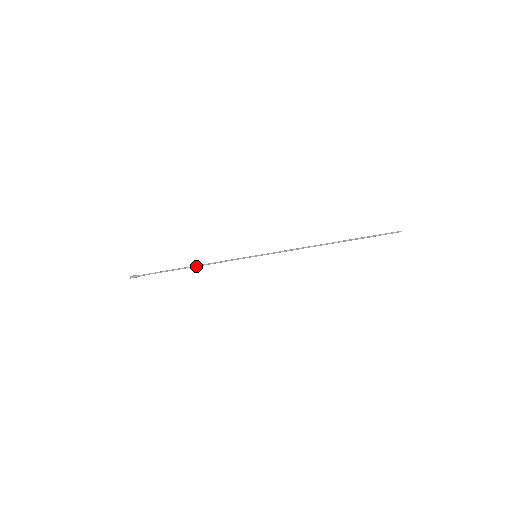
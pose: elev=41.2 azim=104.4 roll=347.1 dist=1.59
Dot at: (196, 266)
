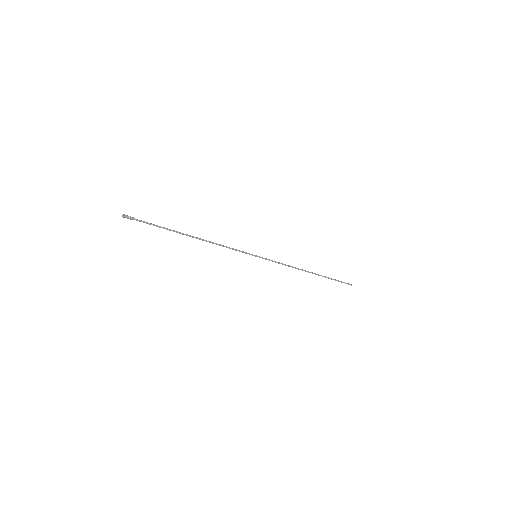
Dot at: occluded
